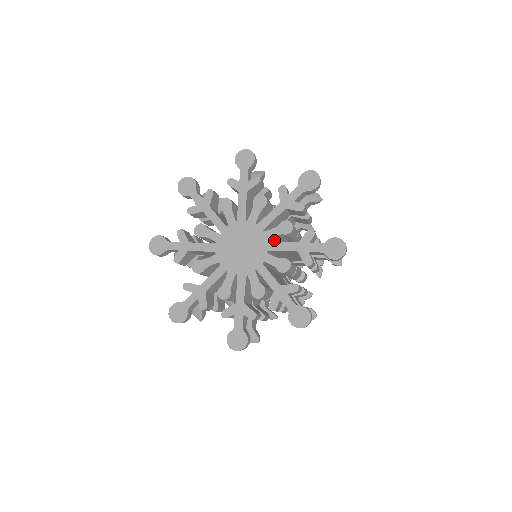
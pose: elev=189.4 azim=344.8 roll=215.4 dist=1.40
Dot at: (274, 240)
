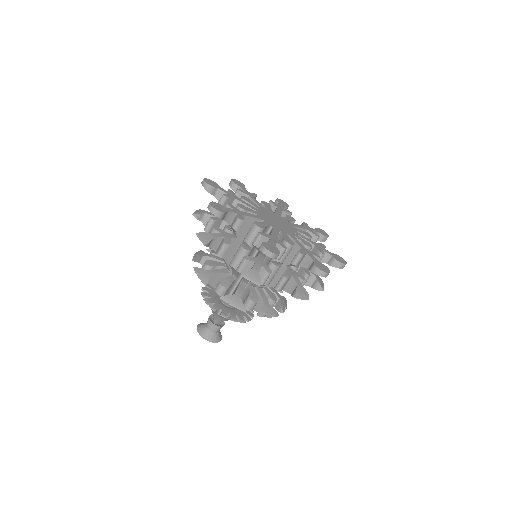
Dot at: occluded
